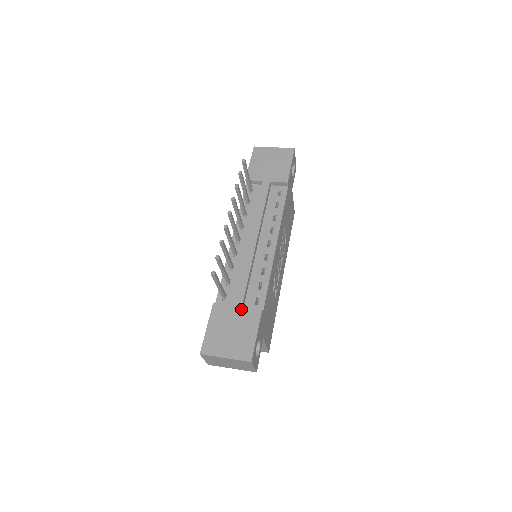
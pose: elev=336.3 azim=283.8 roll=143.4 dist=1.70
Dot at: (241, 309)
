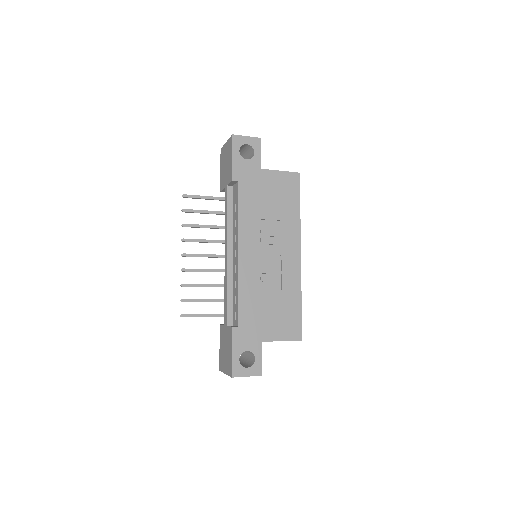
Dot at: (226, 328)
